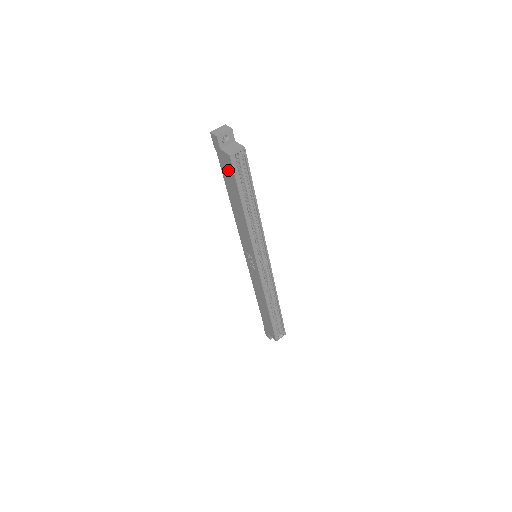
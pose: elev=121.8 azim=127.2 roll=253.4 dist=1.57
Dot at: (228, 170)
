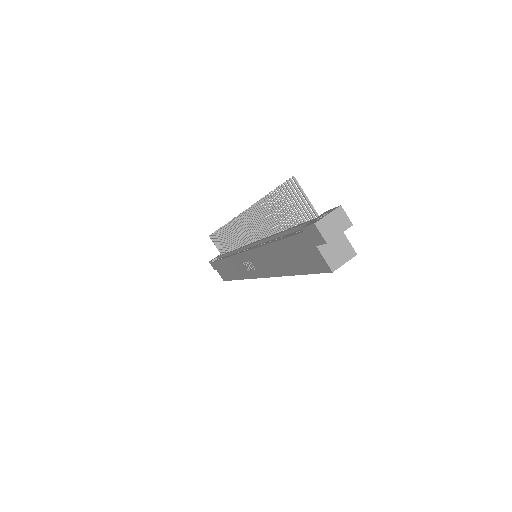
Dot at: (307, 258)
